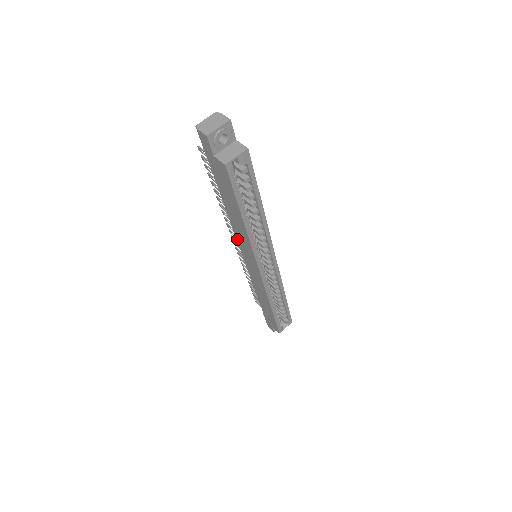
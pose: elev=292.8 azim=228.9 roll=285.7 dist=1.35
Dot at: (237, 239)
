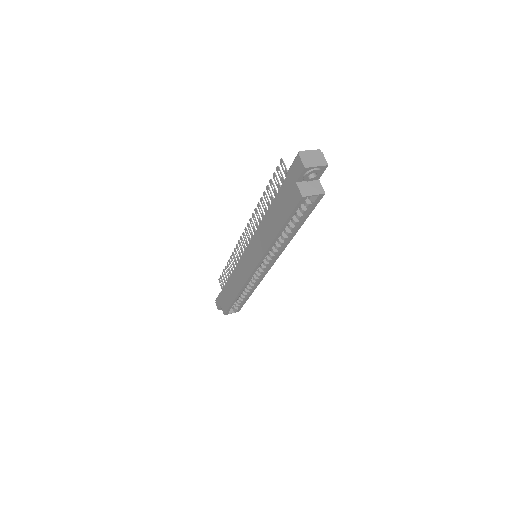
Dot at: (253, 237)
